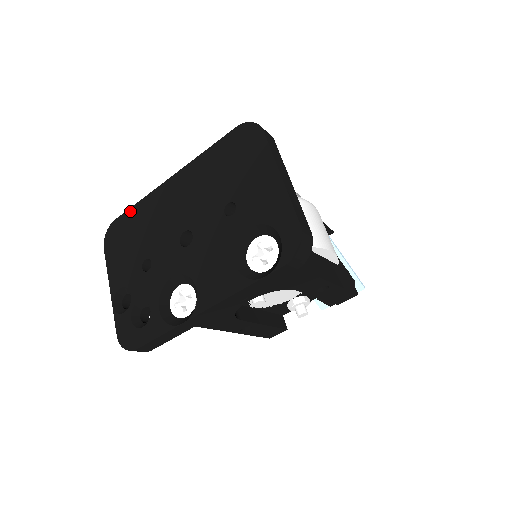
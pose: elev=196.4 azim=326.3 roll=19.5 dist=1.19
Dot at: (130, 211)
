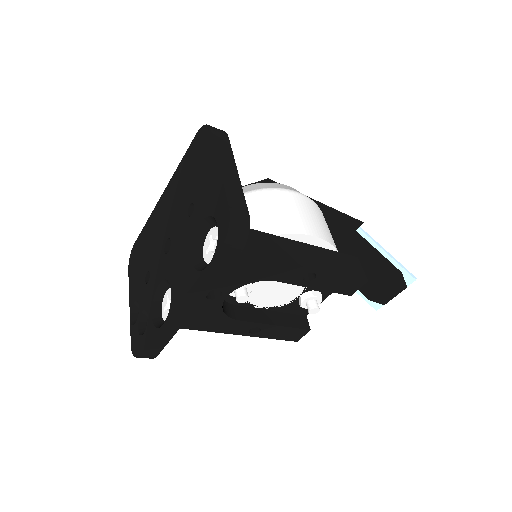
Dot at: (141, 233)
